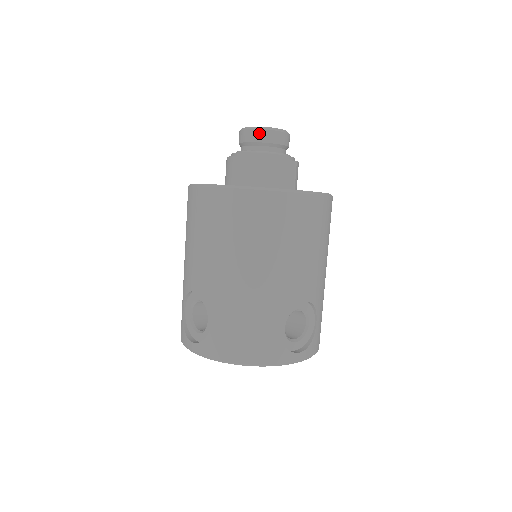
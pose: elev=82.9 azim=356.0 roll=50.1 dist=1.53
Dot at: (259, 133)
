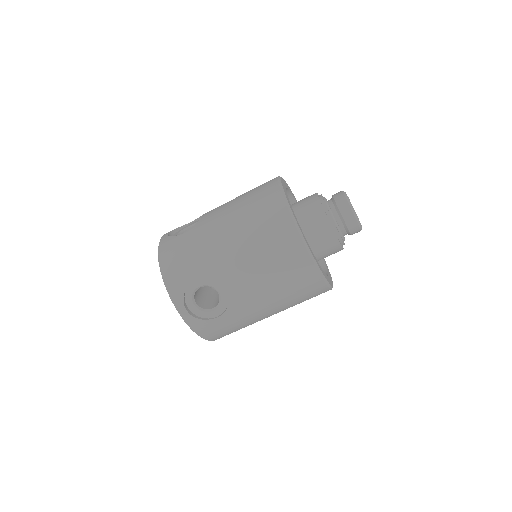
Dot at: (343, 200)
